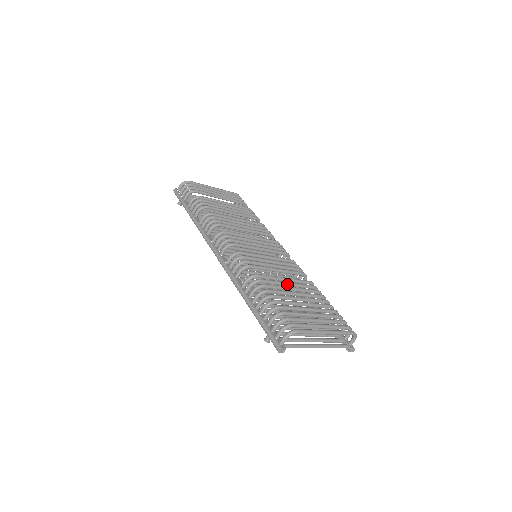
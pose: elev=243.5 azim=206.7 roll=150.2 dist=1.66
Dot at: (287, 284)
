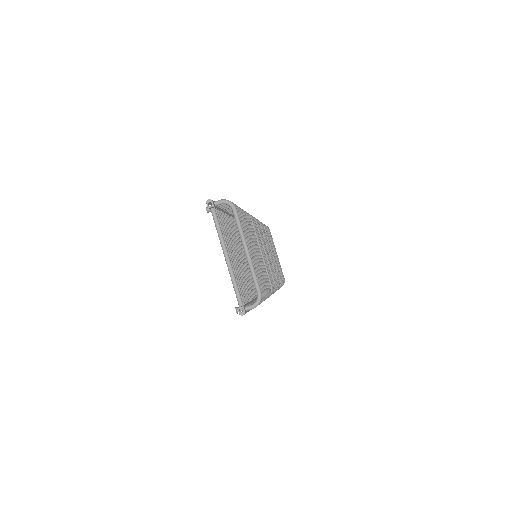
Dot at: occluded
